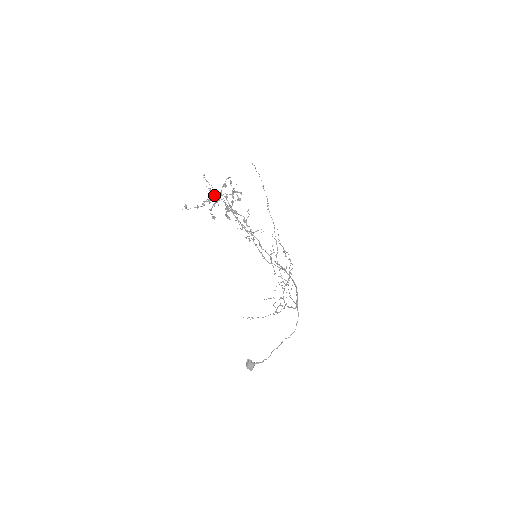
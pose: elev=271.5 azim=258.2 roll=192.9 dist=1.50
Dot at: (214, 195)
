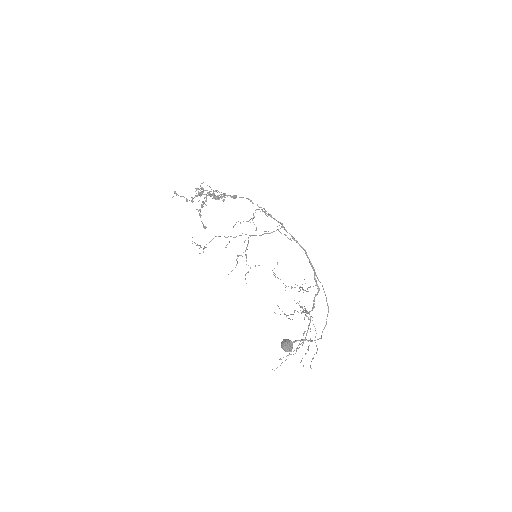
Dot at: (200, 194)
